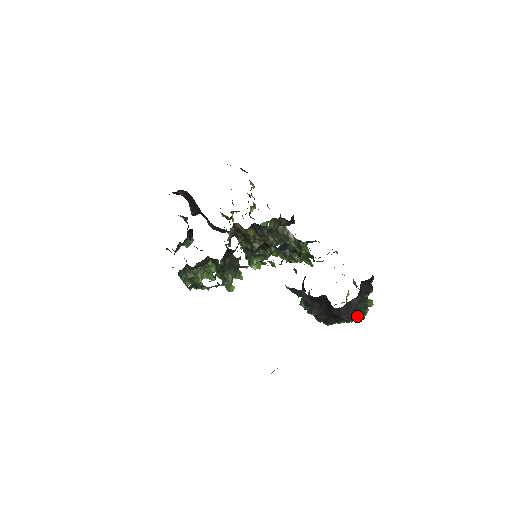
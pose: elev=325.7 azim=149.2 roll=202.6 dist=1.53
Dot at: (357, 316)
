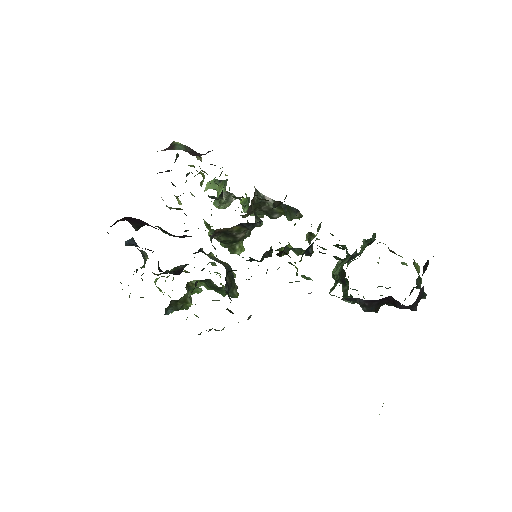
Dot at: occluded
